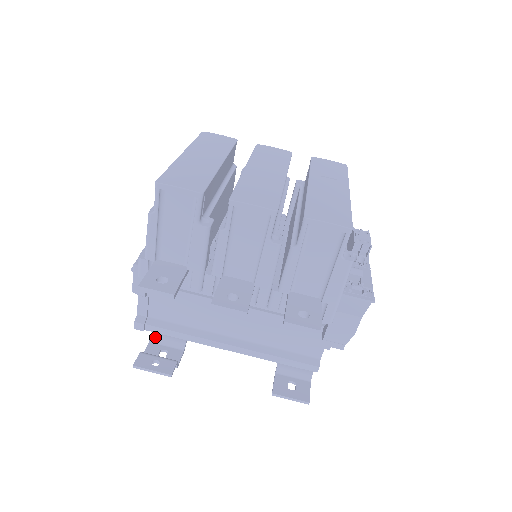
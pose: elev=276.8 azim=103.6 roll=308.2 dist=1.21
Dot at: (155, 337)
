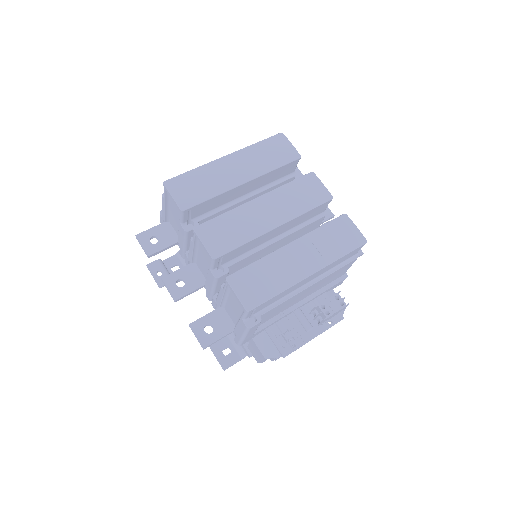
Dot at: occluded
